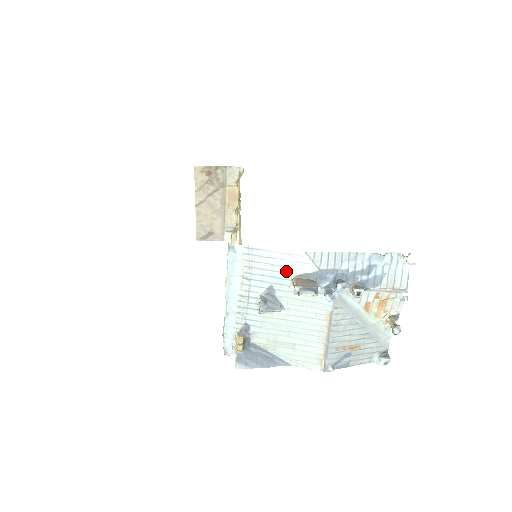
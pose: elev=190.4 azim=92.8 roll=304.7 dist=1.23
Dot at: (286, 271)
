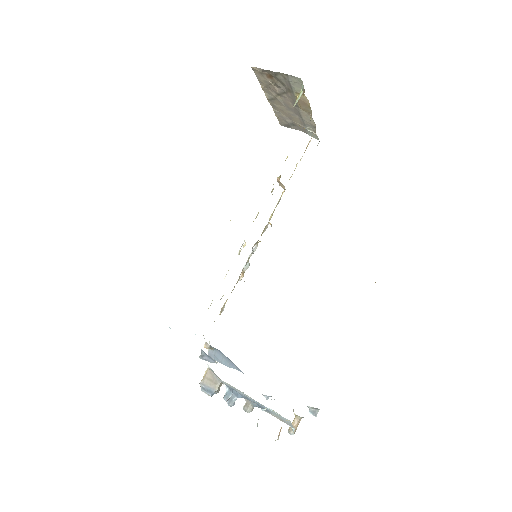
Dot at: occluded
